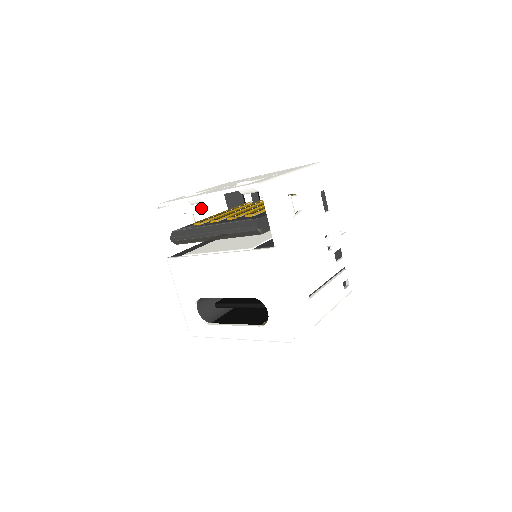
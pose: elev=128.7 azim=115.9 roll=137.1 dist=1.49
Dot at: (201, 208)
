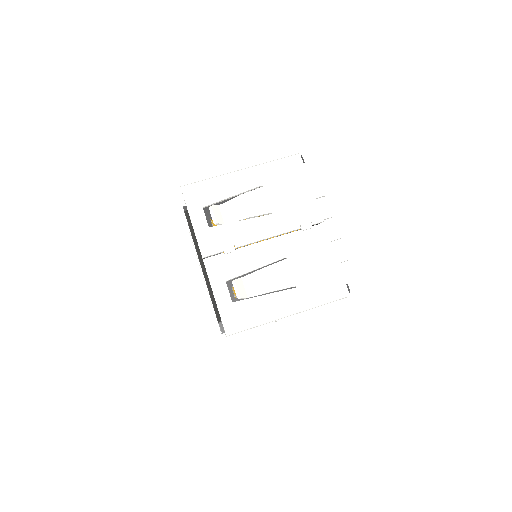
Dot at: occluded
